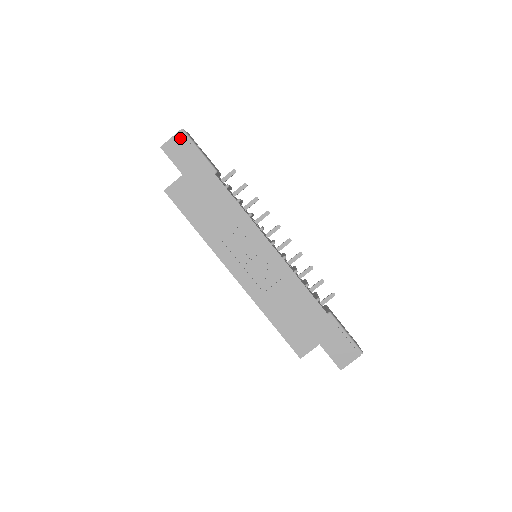
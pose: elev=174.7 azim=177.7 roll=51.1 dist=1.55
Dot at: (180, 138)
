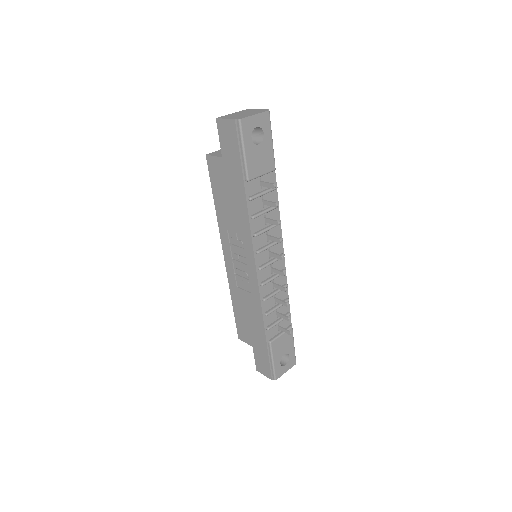
Dot at: (232, 126)
